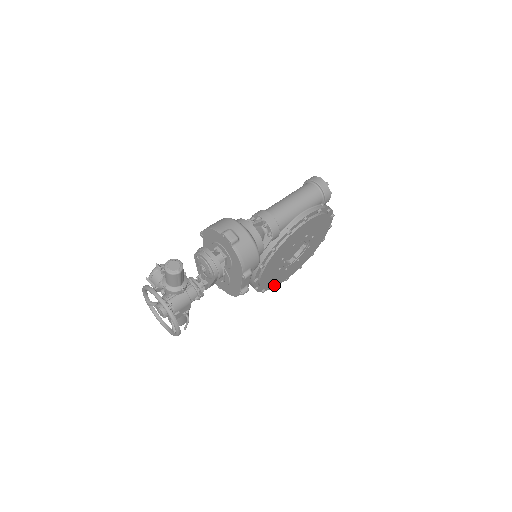
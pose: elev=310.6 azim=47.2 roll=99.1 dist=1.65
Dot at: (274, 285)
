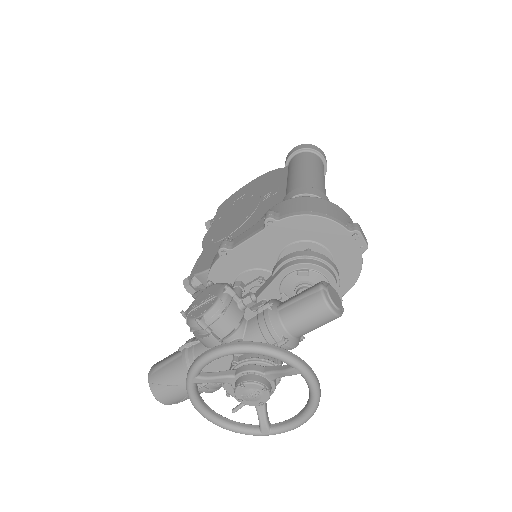
Dot at: occluded
